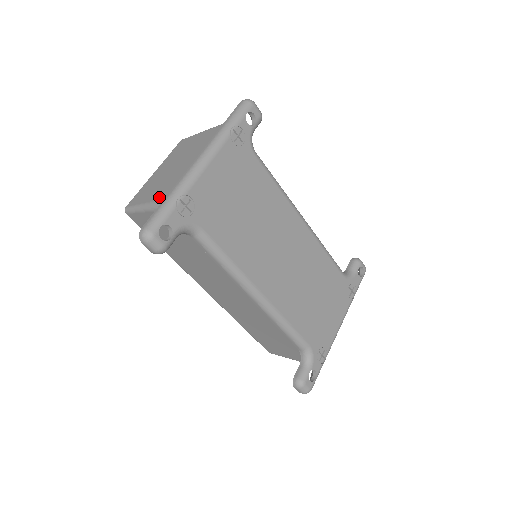
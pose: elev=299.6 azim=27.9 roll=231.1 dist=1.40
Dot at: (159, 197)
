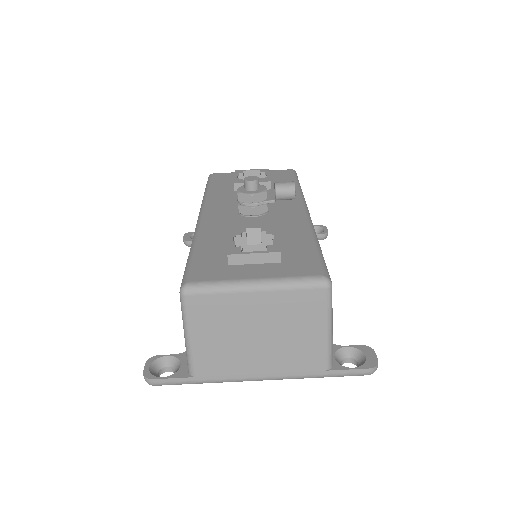
Dot at: (199, 365)
